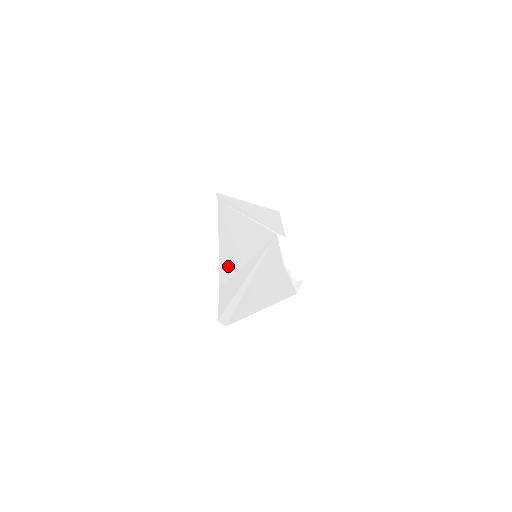
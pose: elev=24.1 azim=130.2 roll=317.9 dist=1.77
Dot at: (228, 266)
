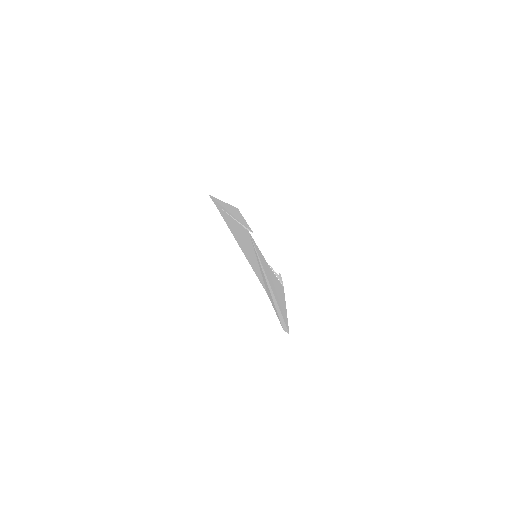
Dot at: (256, 270)
